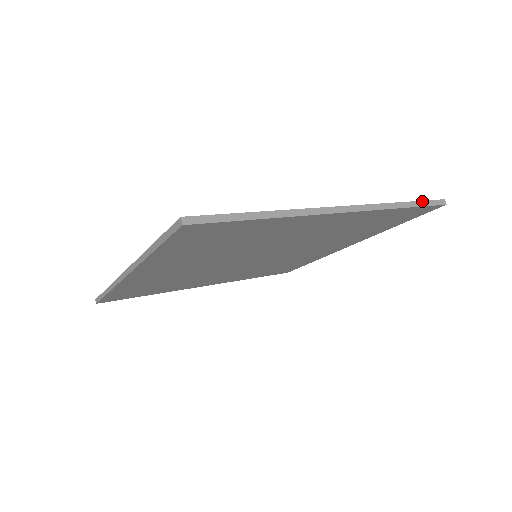
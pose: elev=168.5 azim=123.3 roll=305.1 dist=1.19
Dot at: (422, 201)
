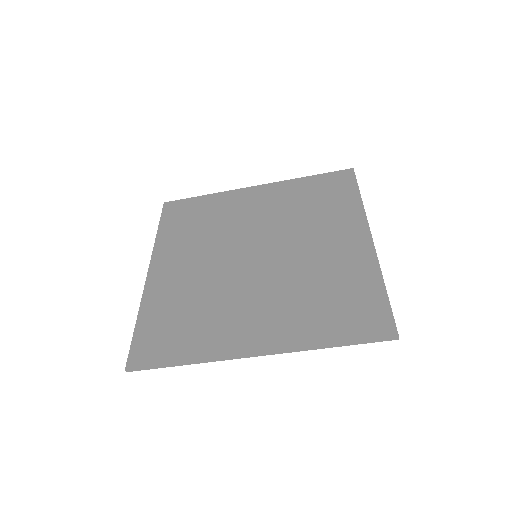
Dot at: occluded
